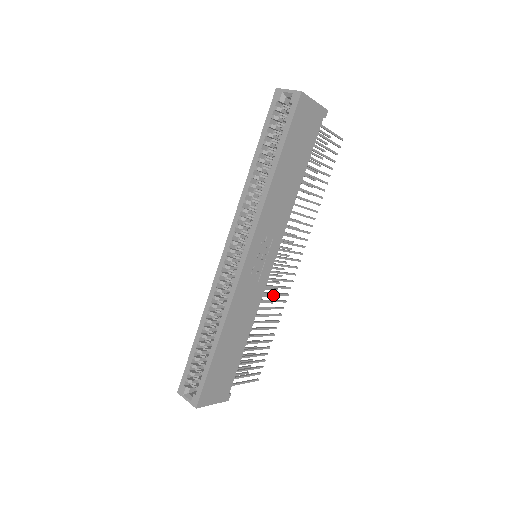
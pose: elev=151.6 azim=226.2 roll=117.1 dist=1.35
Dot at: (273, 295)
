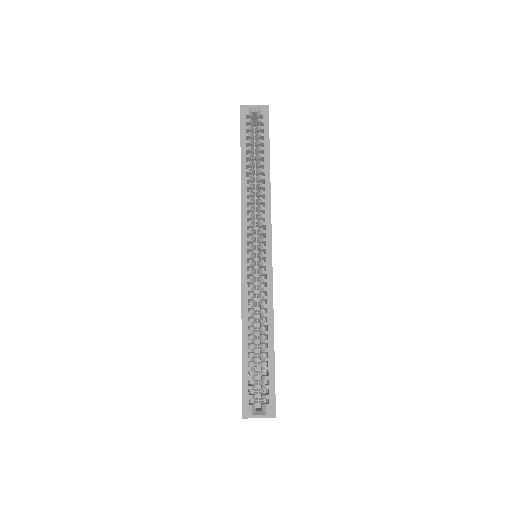
Dot at: occluded
